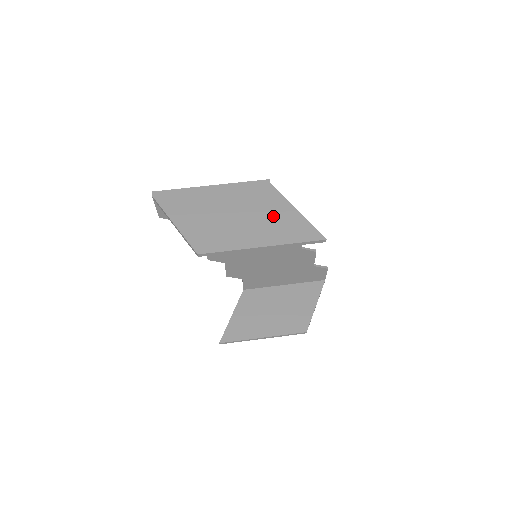
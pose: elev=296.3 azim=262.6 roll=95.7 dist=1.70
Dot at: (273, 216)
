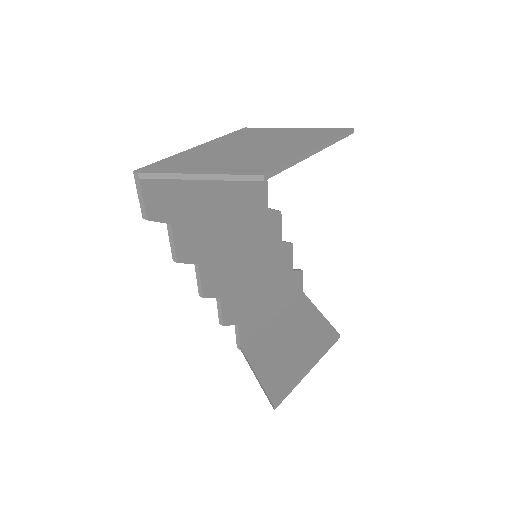
Dot at: (288, 136)
